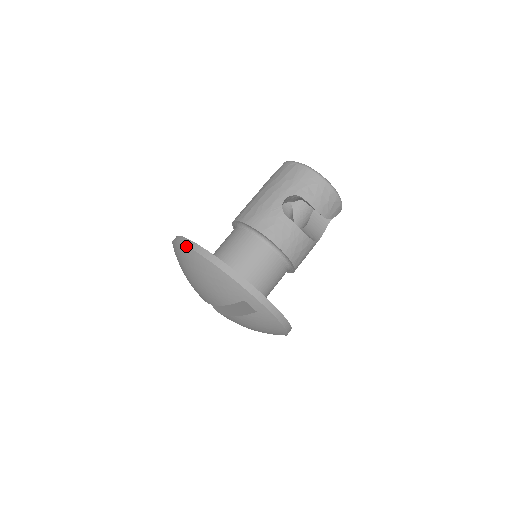
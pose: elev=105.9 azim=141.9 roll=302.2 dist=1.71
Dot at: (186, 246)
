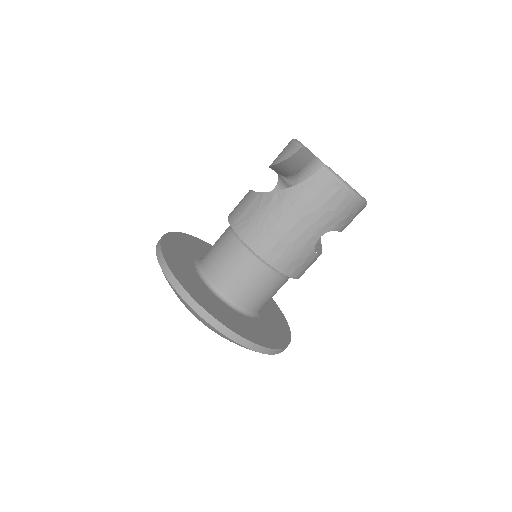
Dot at: (221, 333)
